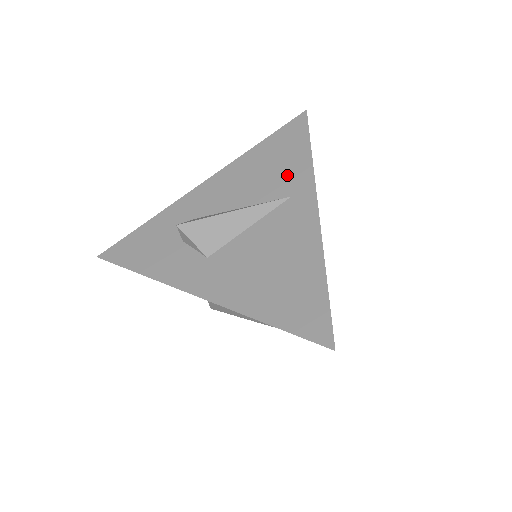
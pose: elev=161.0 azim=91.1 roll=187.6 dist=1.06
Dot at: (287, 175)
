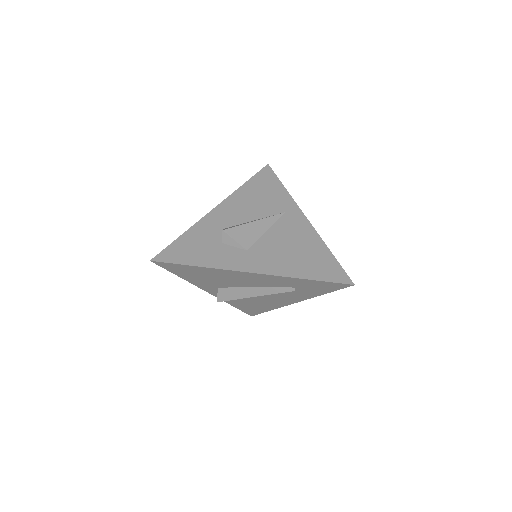
Dot at: (276, 200)
